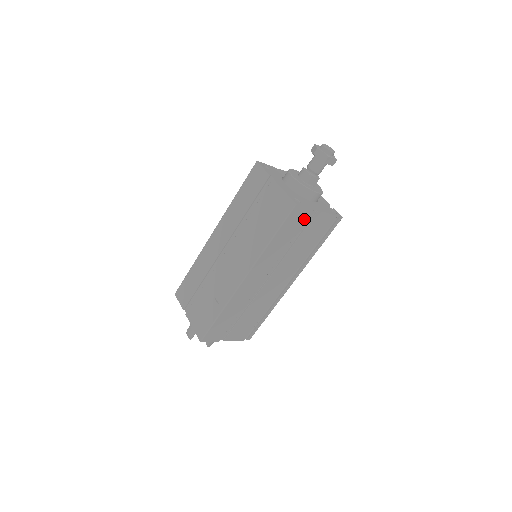
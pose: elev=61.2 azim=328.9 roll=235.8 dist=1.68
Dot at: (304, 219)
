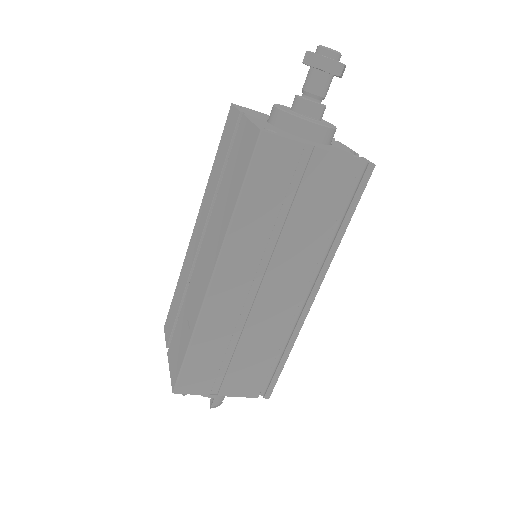
Dot at: (291, 164)
